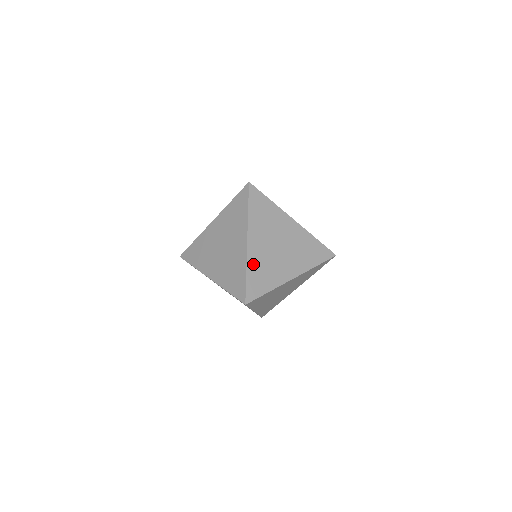
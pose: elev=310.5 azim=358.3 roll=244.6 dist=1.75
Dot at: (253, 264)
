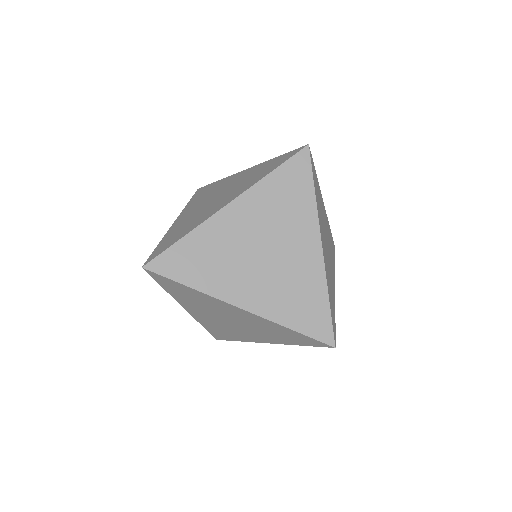
Dot at: (173, 231)
